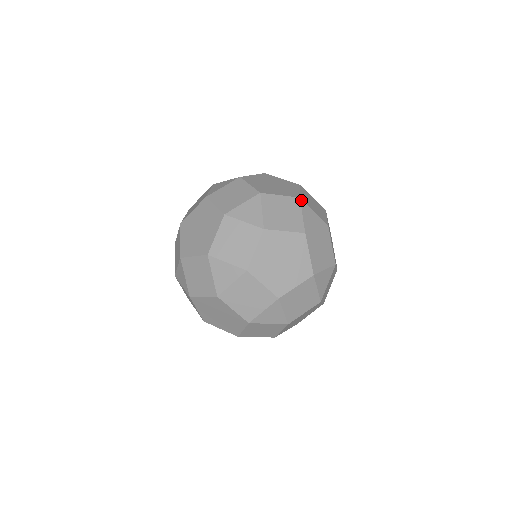
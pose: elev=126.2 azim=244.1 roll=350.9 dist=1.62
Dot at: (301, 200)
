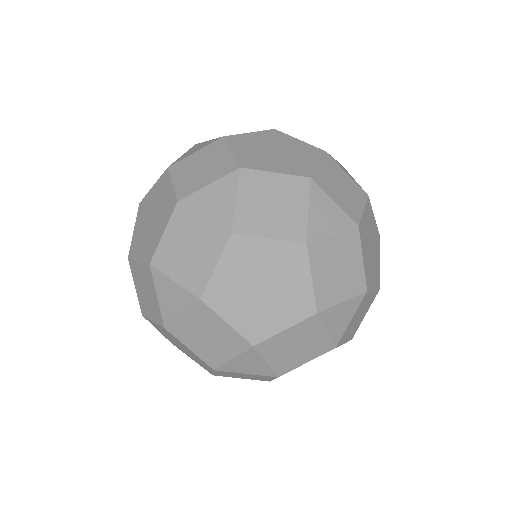
Dot at: occluded
